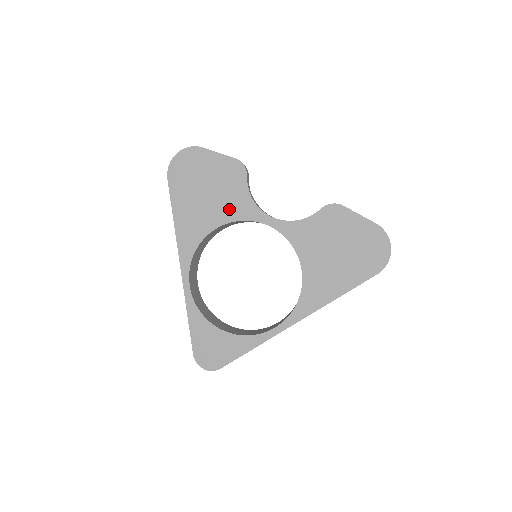
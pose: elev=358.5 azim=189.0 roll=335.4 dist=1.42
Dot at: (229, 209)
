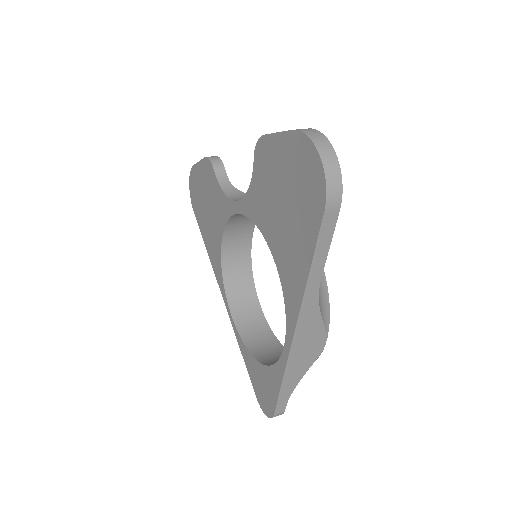
Dot at: (219, 215)
